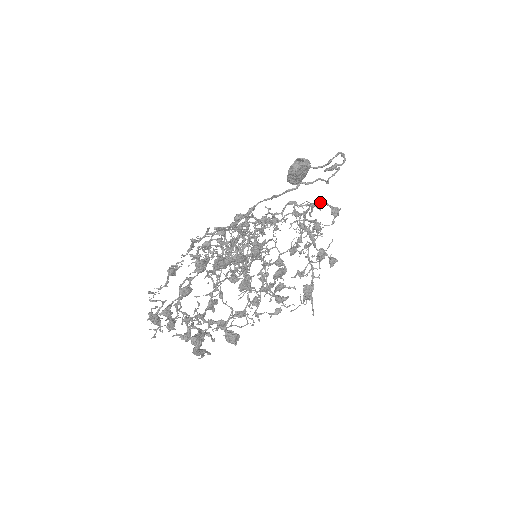
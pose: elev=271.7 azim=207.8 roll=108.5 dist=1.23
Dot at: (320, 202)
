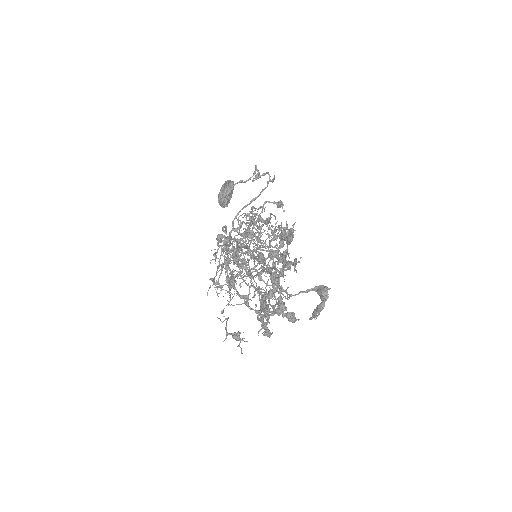
Dot at: (265, 202)
